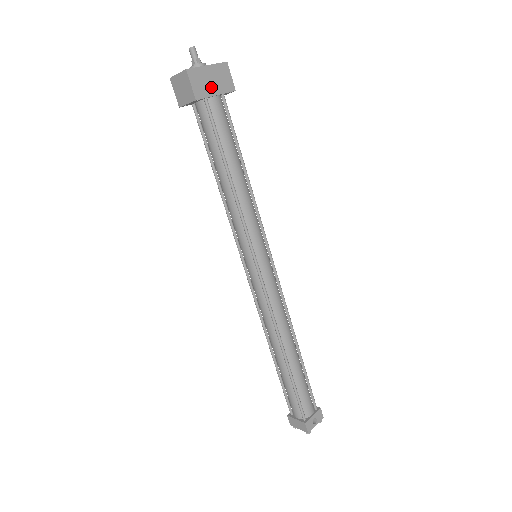
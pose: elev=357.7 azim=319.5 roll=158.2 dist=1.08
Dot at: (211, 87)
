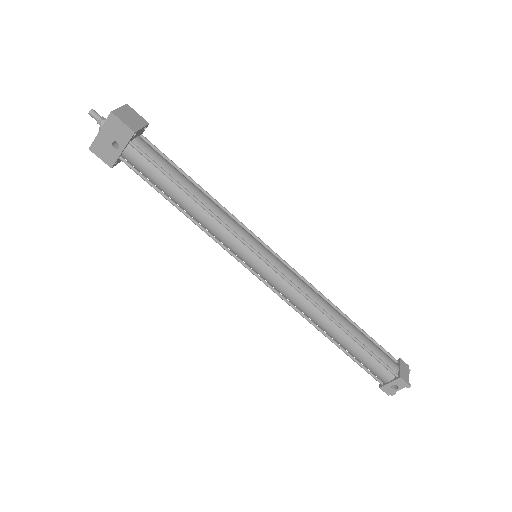
Dot at: occluded
